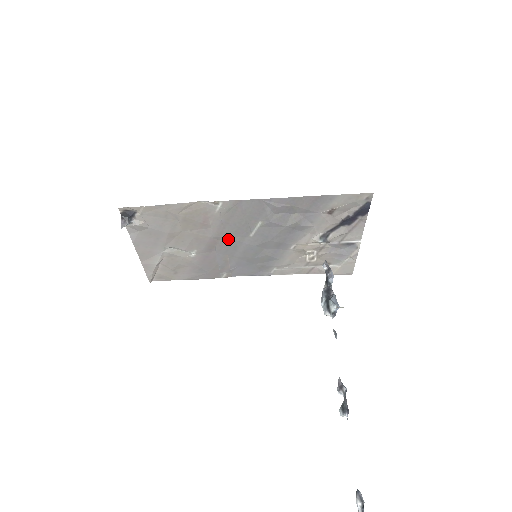
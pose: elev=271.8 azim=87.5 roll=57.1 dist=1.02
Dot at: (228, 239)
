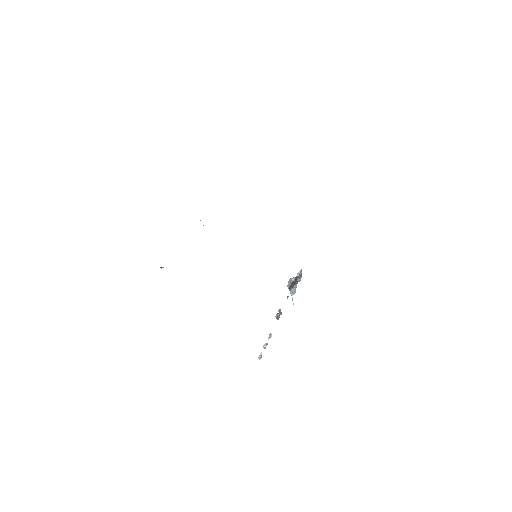
Dot at: occluded
